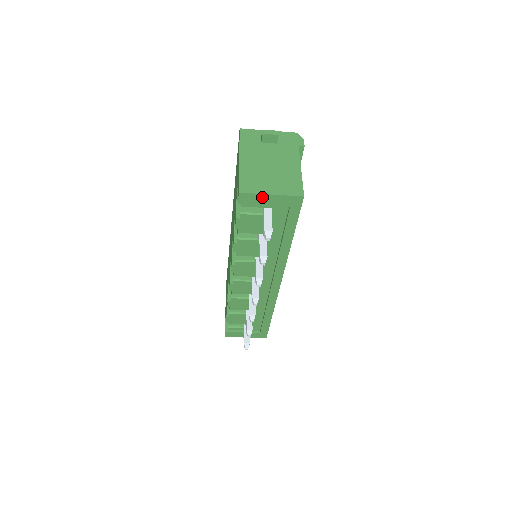
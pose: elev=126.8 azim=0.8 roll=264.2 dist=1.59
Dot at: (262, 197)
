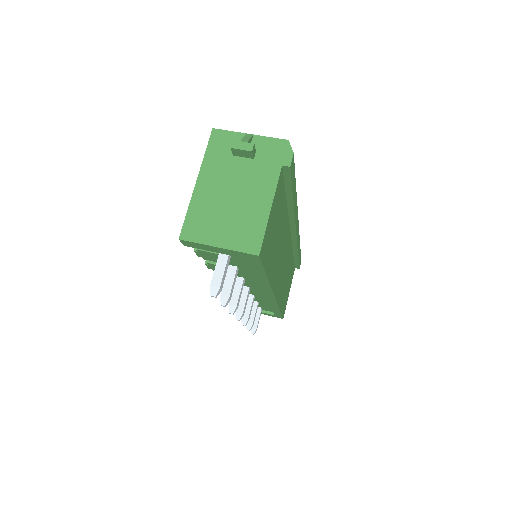
Dot at: (208, 247)
